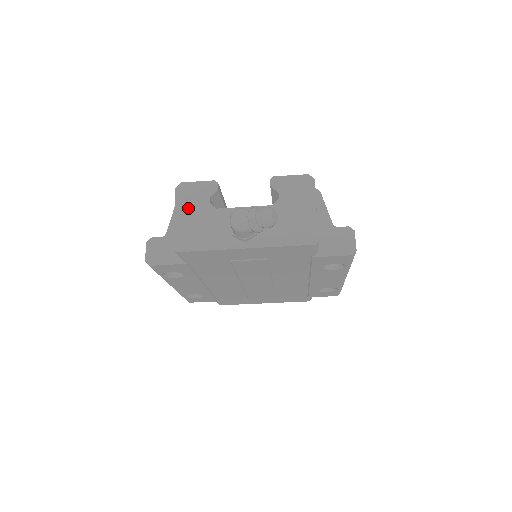
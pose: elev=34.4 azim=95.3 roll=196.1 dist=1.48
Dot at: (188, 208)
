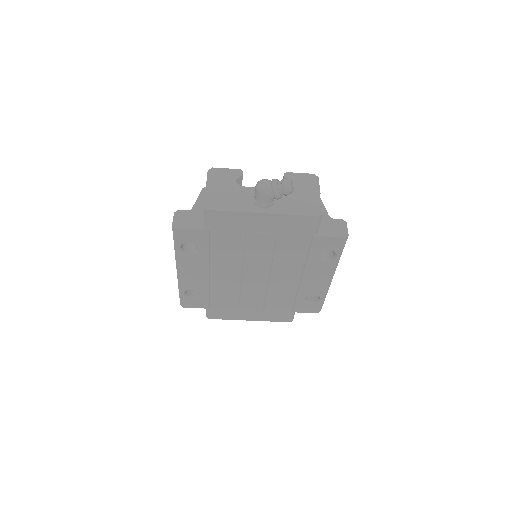
Dot at: (218, 183)
